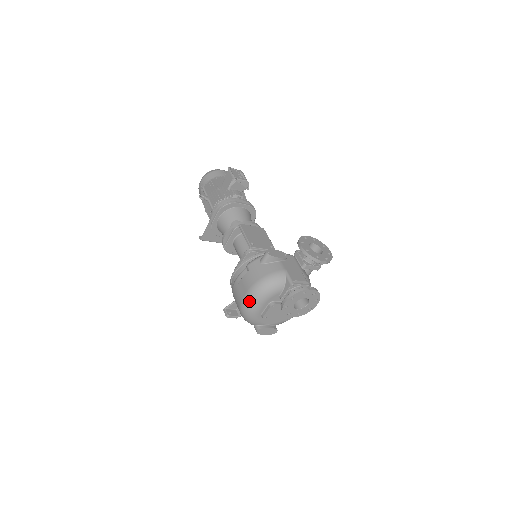
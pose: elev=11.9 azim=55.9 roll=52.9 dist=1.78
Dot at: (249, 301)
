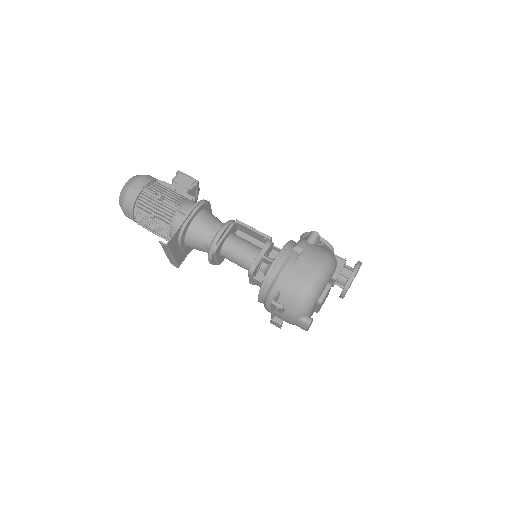
Dot at: (319, 278)
